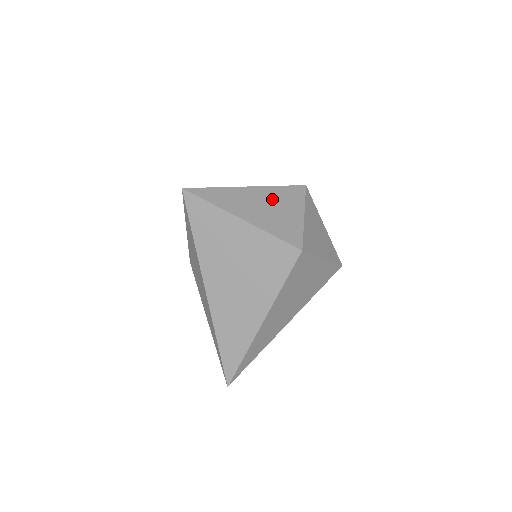
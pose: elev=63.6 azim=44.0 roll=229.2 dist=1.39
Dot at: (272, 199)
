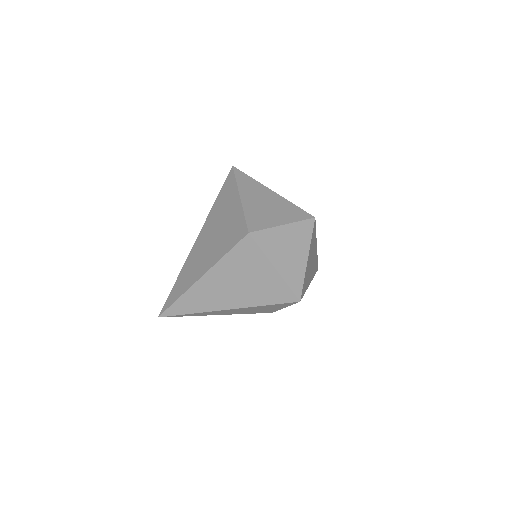
Dot at: (277, 205)
